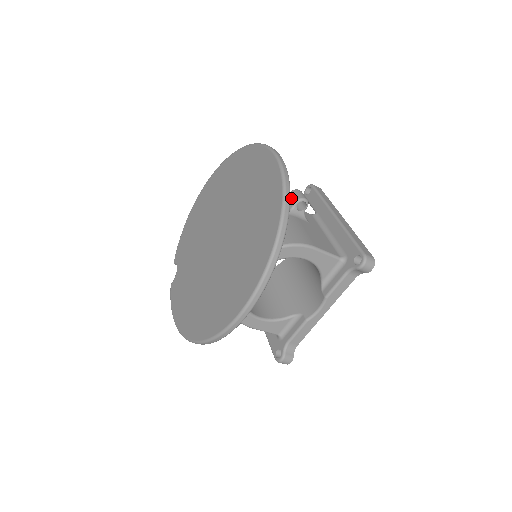
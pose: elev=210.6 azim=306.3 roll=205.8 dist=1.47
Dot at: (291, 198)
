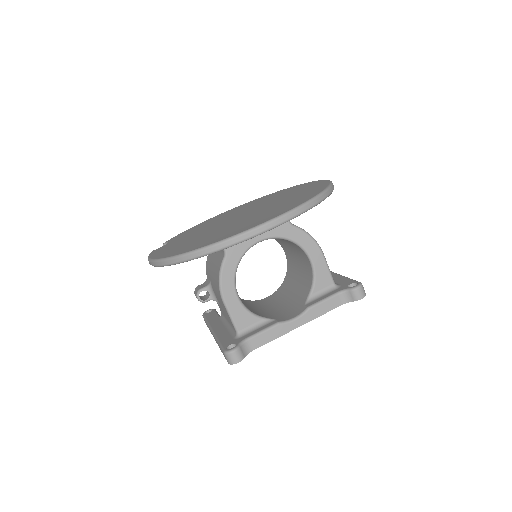
Dot at: occluded
